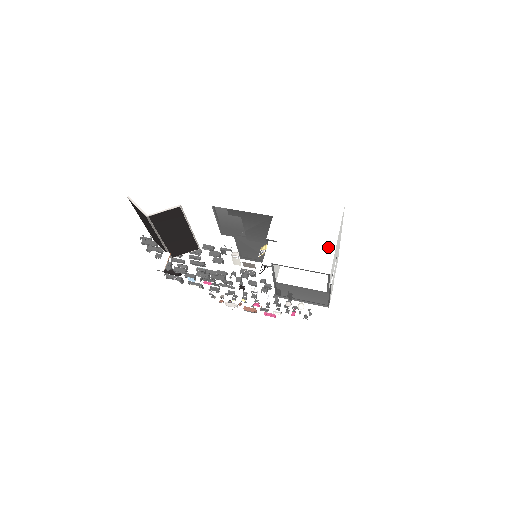
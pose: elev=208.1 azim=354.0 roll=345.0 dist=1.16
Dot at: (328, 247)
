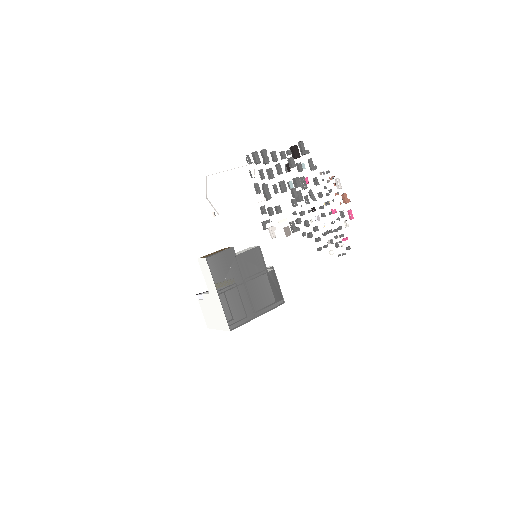
Dot at: (214, 326)
